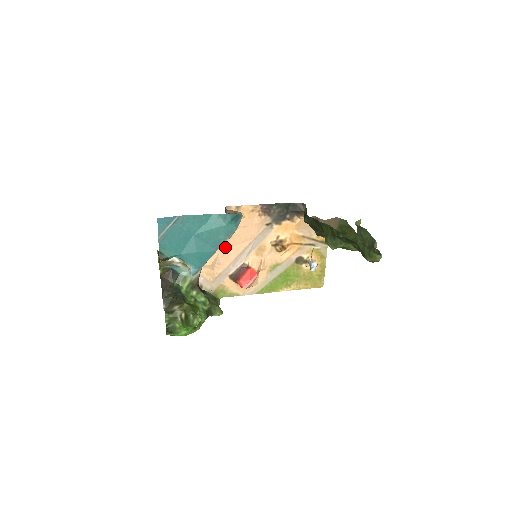
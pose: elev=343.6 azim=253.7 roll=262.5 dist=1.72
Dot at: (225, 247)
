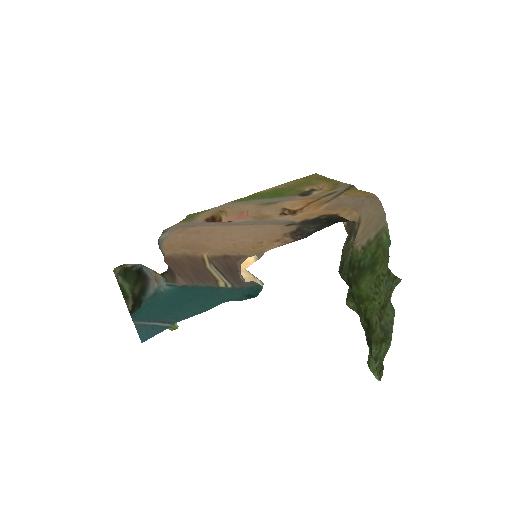
Dot at: (215, 236)
